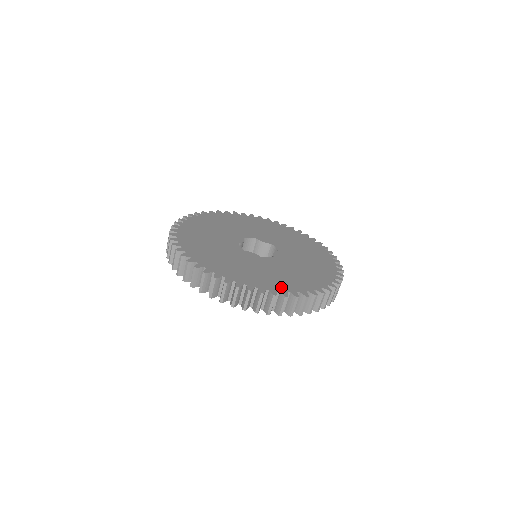
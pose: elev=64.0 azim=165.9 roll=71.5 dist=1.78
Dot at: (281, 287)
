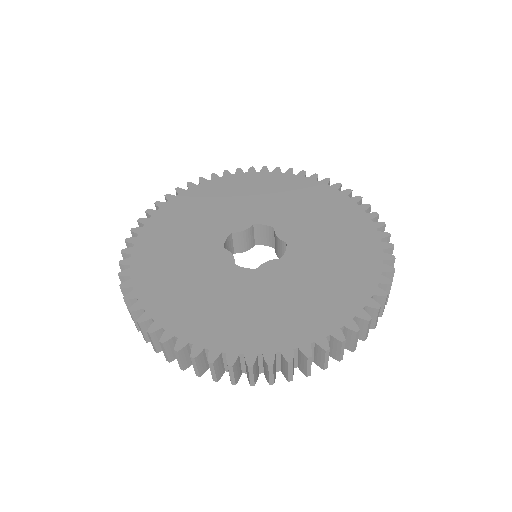
Dot at: (190, 330)
